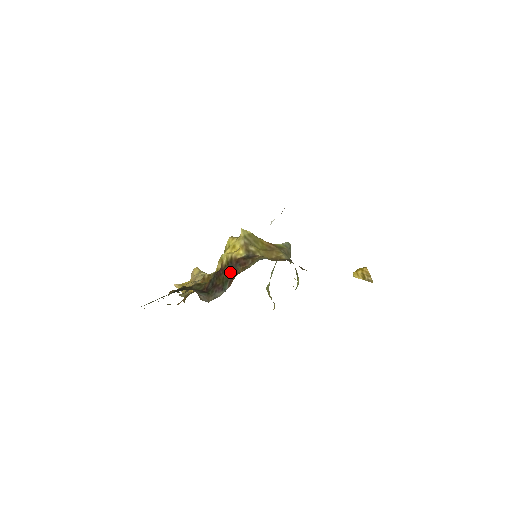
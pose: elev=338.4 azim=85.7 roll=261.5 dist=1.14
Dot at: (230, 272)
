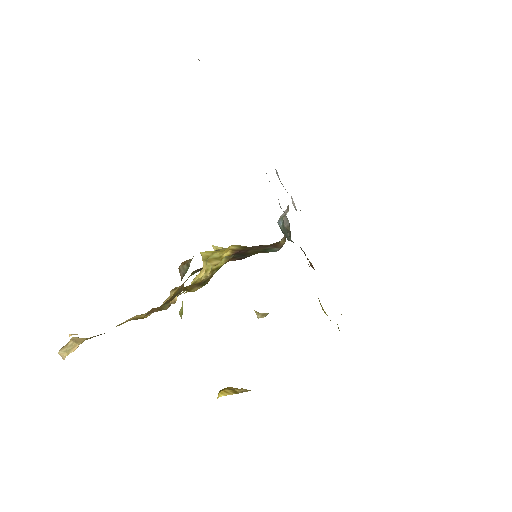
Dot at: (260, 247)
